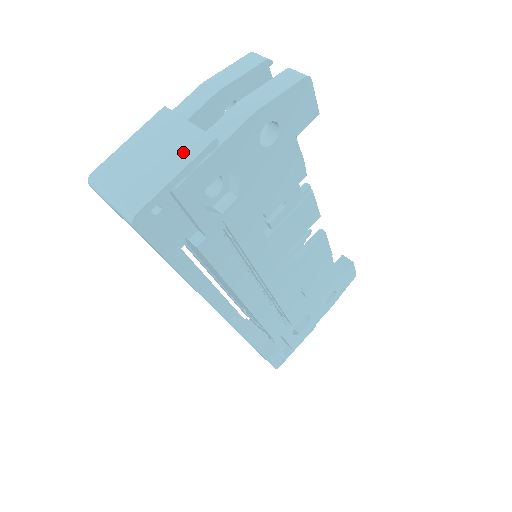
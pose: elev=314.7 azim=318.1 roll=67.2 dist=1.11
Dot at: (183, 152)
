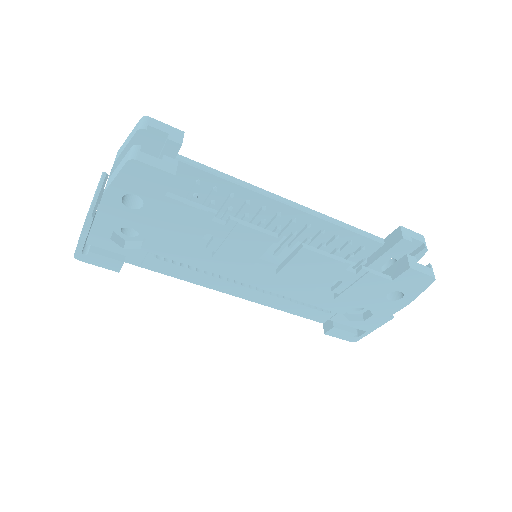
Dot at: occluded
